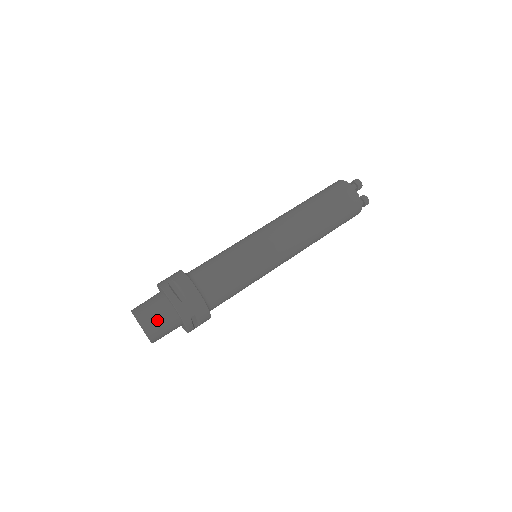
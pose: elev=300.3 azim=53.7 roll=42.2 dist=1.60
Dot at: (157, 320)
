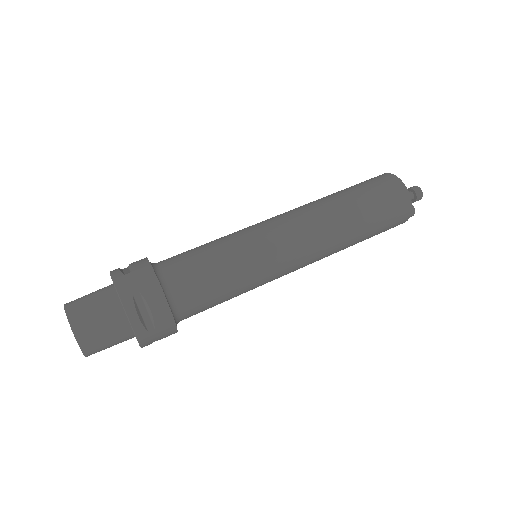
Dot at: (105, 342)
